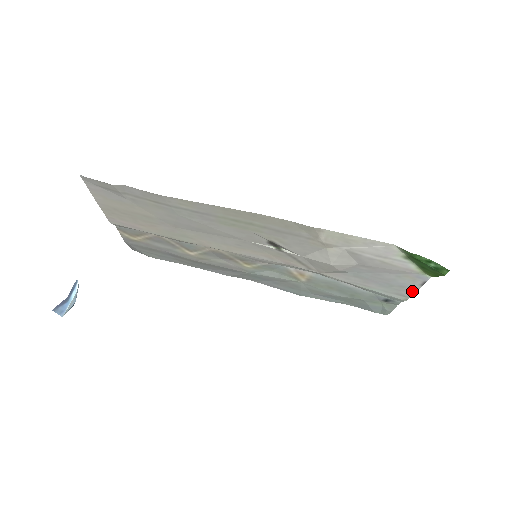
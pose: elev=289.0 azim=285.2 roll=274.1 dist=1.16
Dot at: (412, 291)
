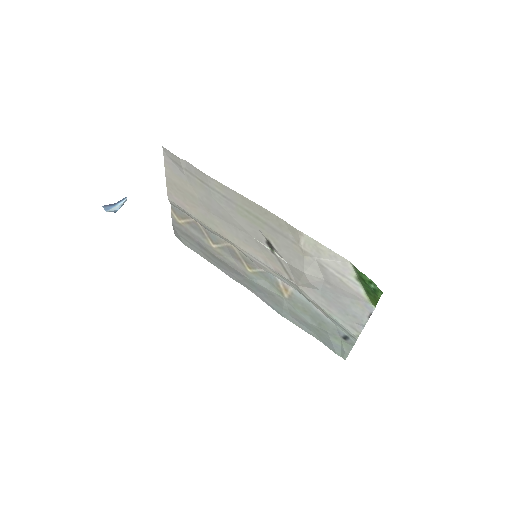
Dot at: (362, 324)
